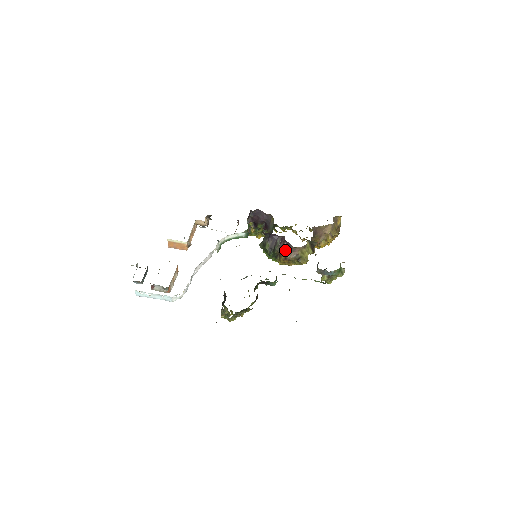
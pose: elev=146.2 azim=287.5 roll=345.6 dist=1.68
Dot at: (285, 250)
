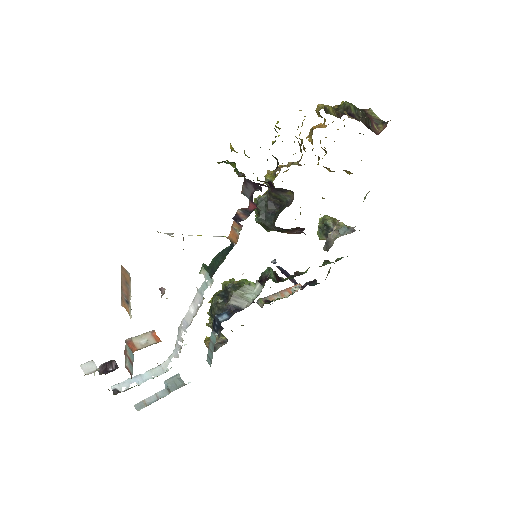
Dot at: (295, 233)
